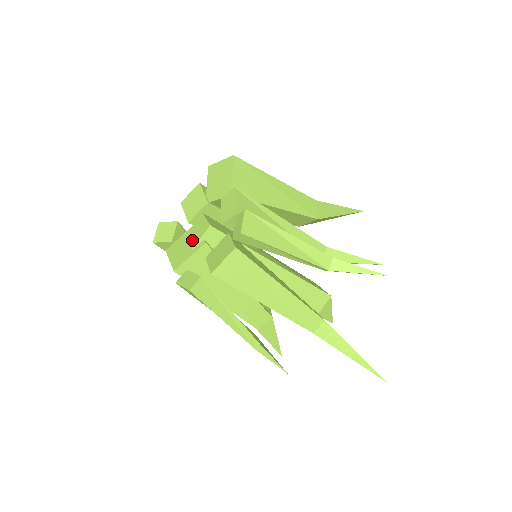
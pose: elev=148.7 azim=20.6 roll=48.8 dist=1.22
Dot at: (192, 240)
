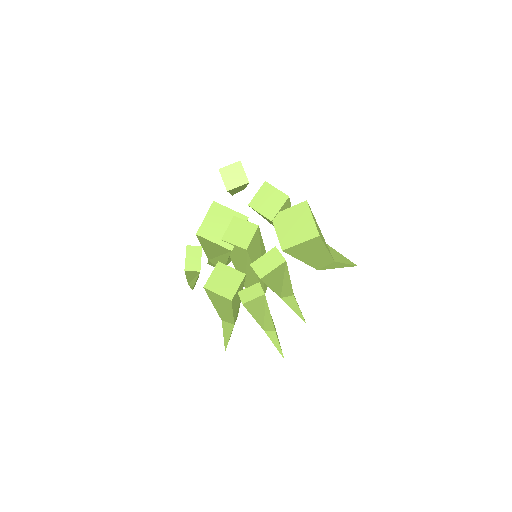
Dot at: (230, 233)
